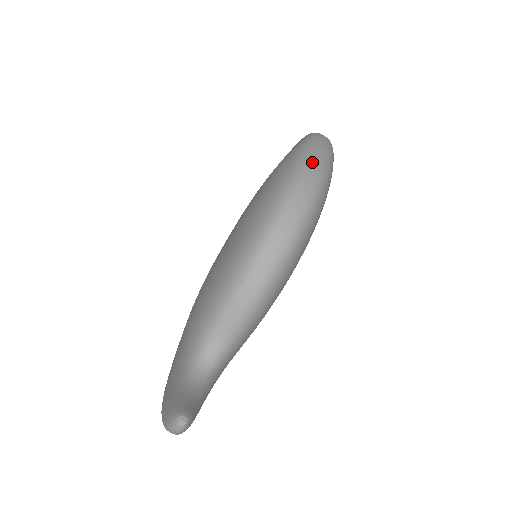
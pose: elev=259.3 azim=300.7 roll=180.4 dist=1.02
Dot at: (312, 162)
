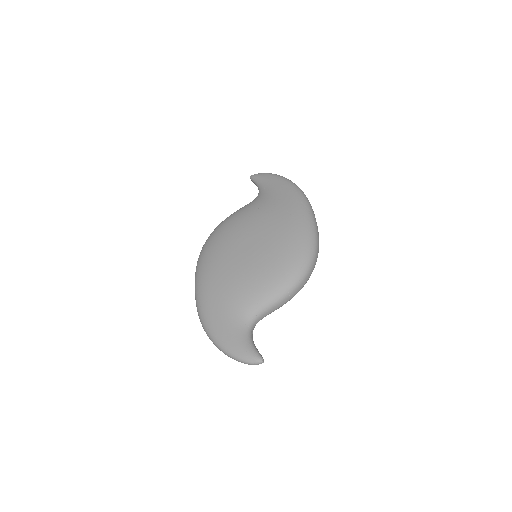
Dot at: (317, 230)
